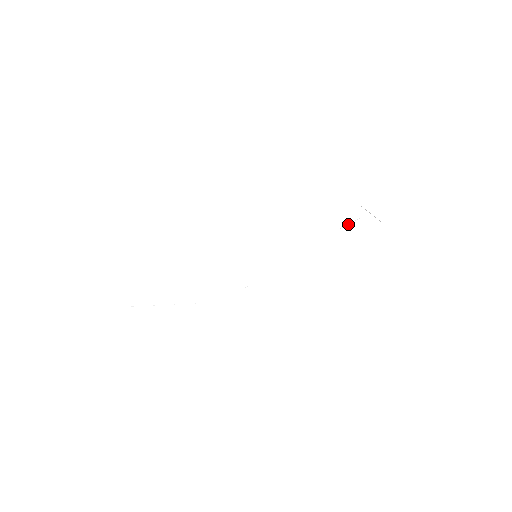
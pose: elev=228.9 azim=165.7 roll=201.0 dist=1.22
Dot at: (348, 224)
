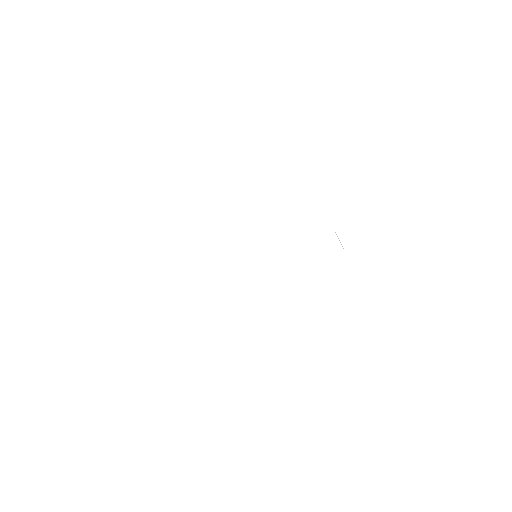
Dot at: occluded
